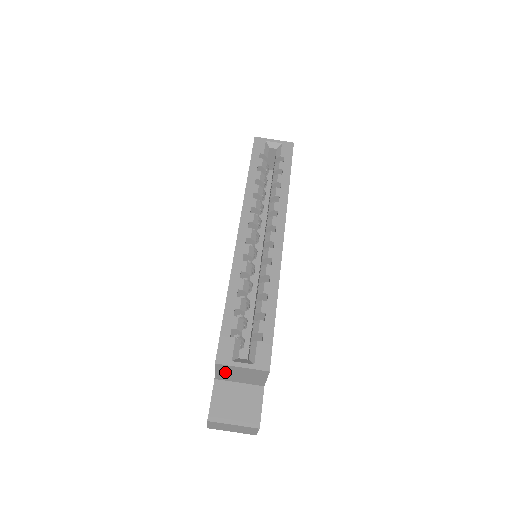
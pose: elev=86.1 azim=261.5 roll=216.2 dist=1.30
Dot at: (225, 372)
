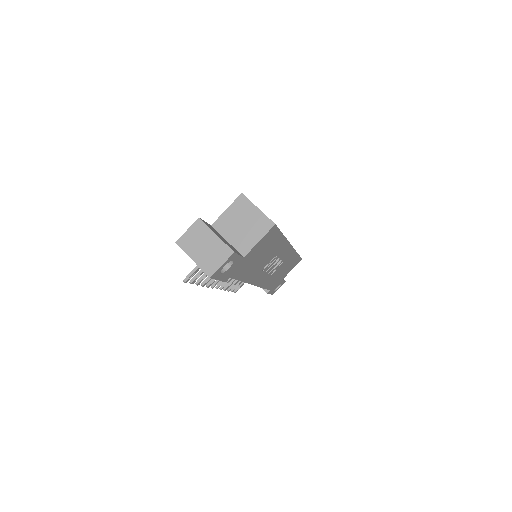
Dot at: (234, 214)
